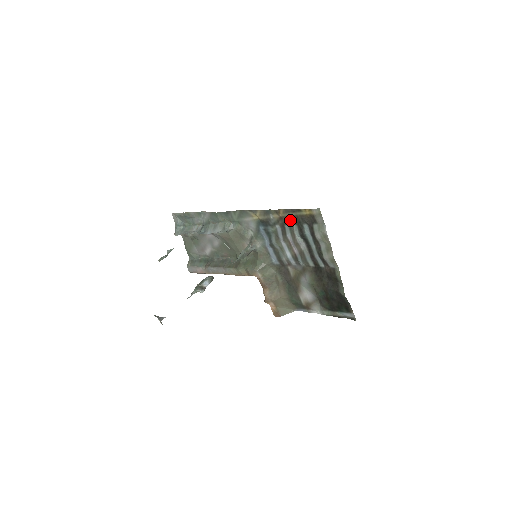
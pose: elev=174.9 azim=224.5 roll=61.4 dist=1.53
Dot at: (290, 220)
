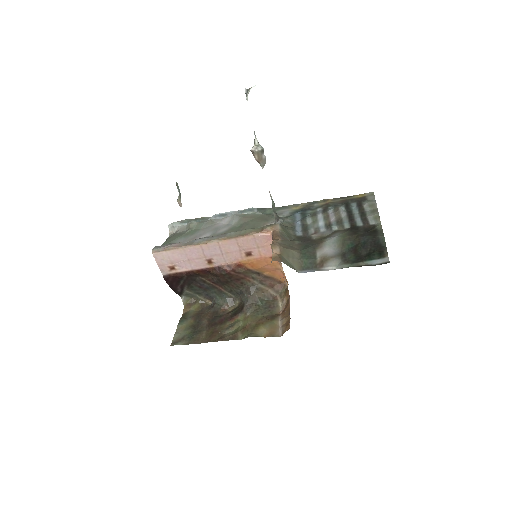
Dot at: (337, 203)
